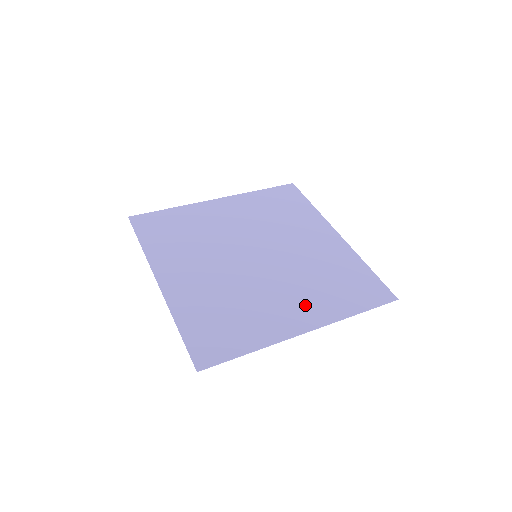
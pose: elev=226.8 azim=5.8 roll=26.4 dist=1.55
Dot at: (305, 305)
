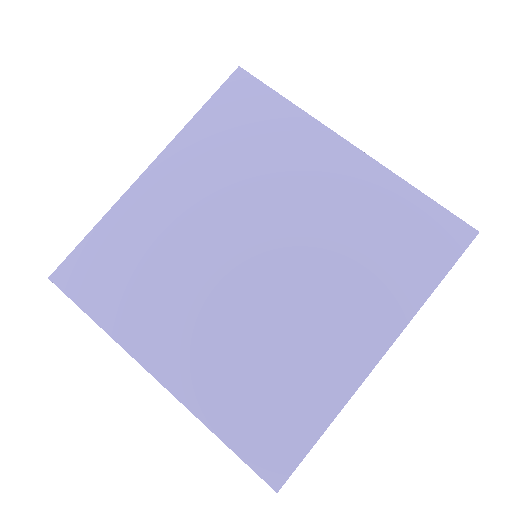
Dot at: (360, 313)
